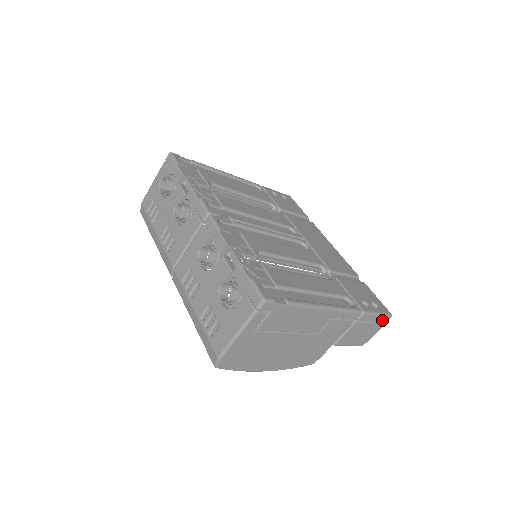
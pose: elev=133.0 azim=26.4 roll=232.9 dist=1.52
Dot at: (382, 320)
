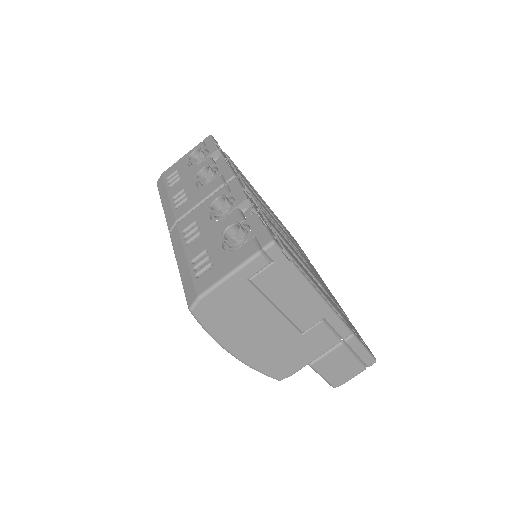
Dot at: (366, 360)
